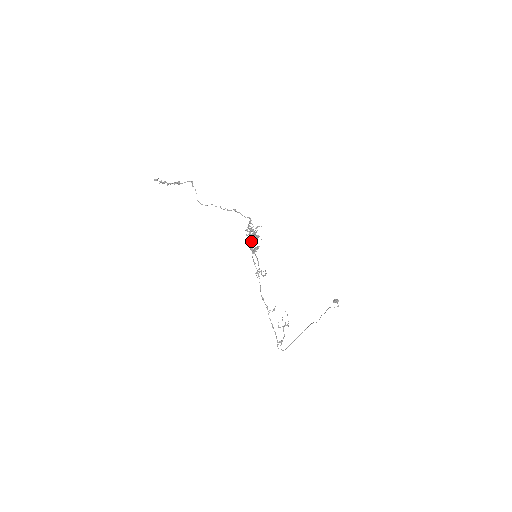
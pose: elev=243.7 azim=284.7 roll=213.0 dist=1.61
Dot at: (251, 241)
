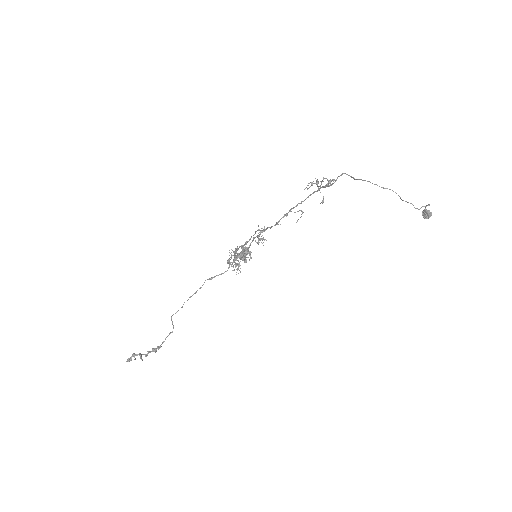
Dot at: (236, 256)
